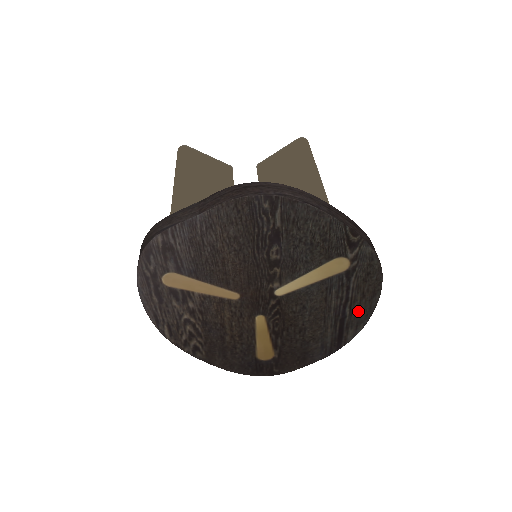
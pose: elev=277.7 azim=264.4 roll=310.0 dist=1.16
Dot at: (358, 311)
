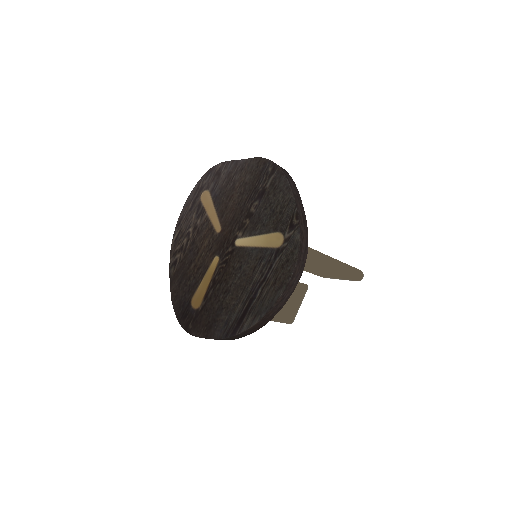
Dot at: (264, 298)
